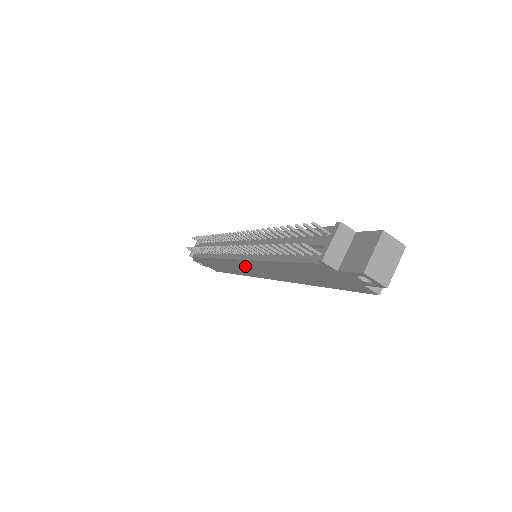
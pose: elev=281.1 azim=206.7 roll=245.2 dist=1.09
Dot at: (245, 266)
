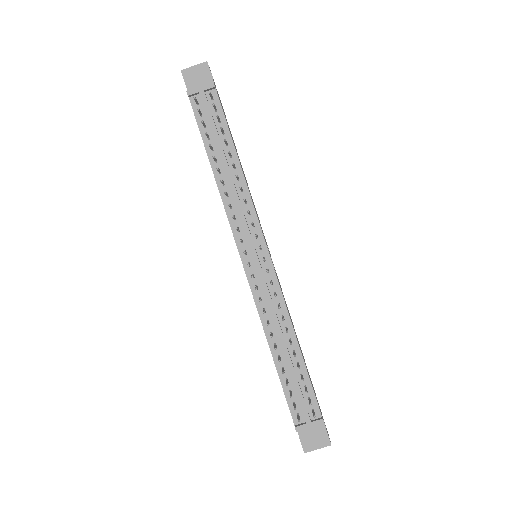
Dot at: occluded
